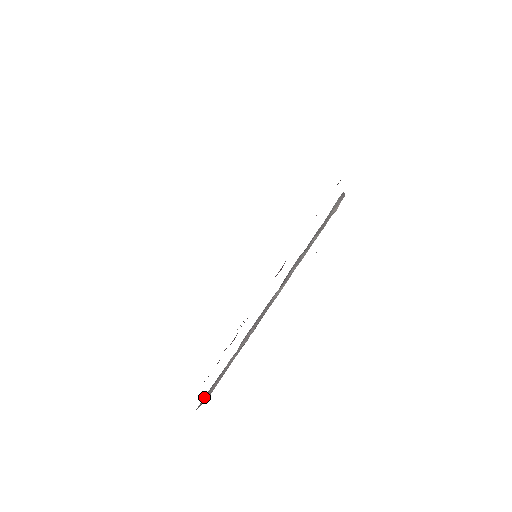
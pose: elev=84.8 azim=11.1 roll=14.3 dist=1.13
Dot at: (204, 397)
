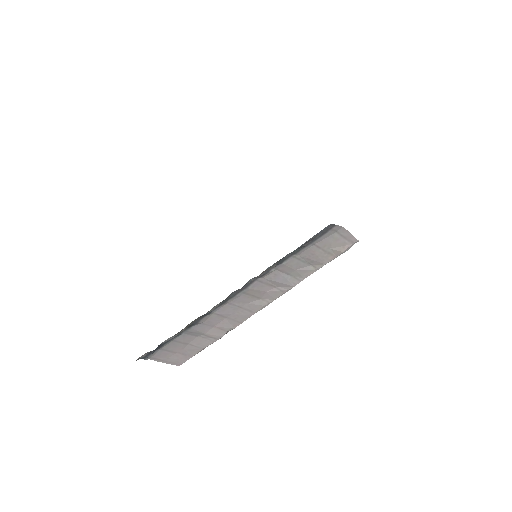
Dot at: (160, 351)
